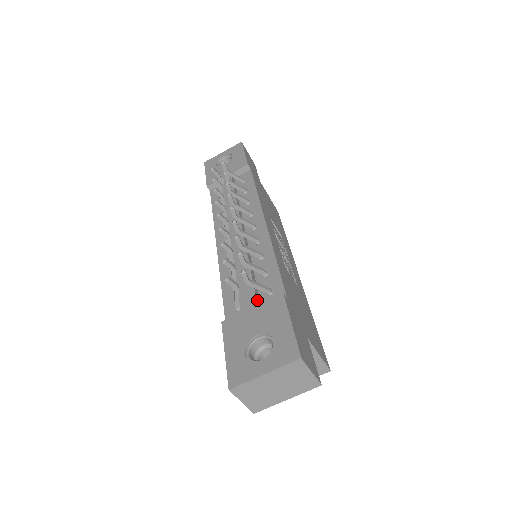
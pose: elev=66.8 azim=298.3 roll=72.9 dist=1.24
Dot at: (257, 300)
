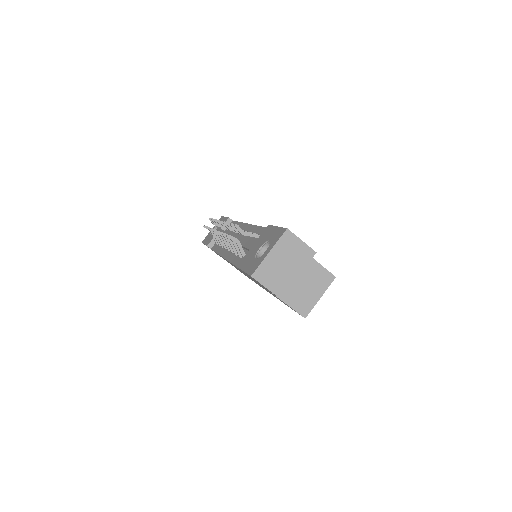
Dot at: occluded
